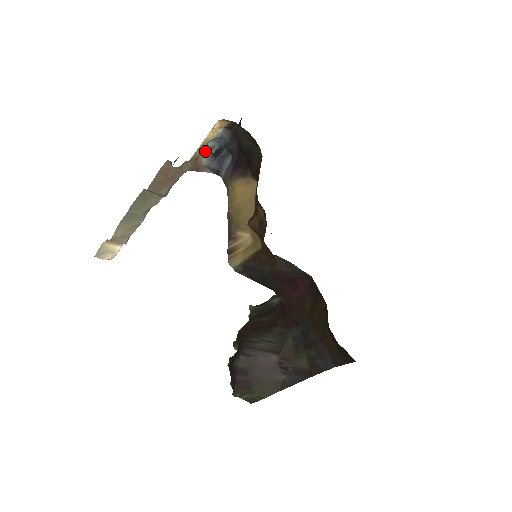
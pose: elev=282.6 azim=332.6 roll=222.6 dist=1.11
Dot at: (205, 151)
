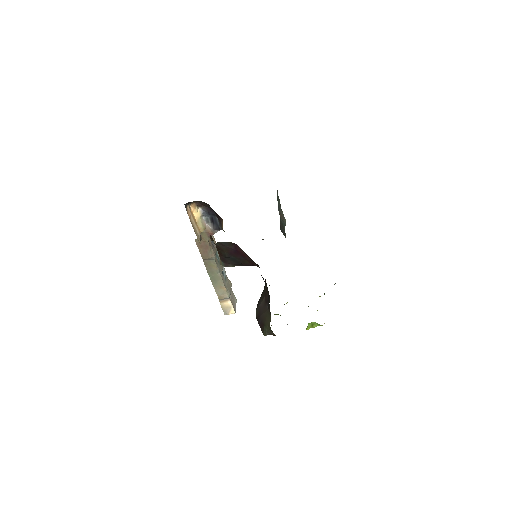
Dot at: (207, 223)
